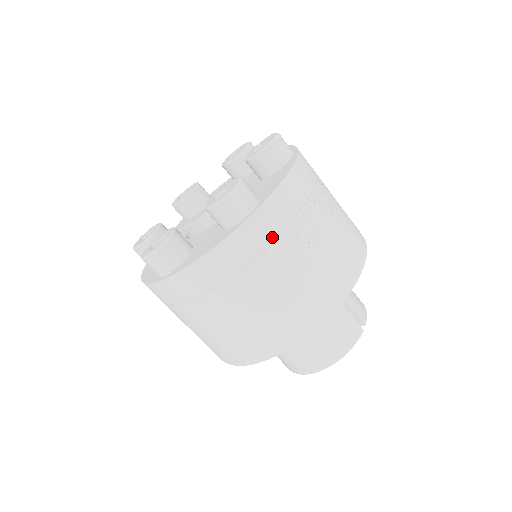
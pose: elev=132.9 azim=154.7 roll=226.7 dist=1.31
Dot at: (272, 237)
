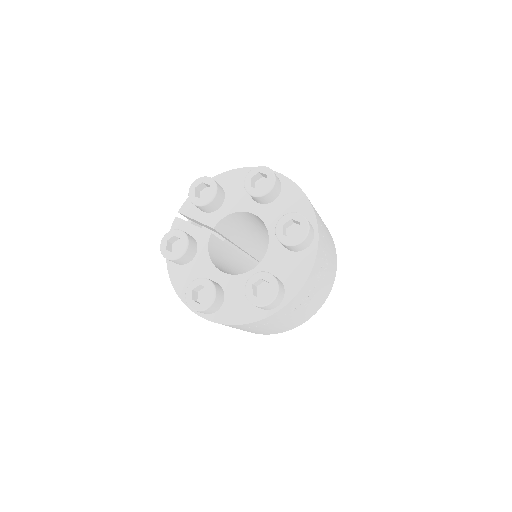
Dot at: (286, 313)
